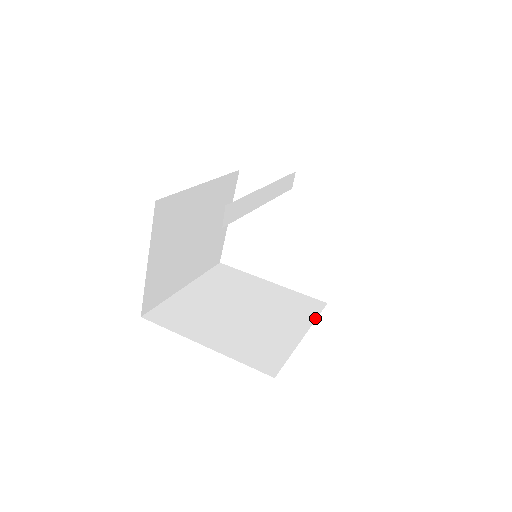
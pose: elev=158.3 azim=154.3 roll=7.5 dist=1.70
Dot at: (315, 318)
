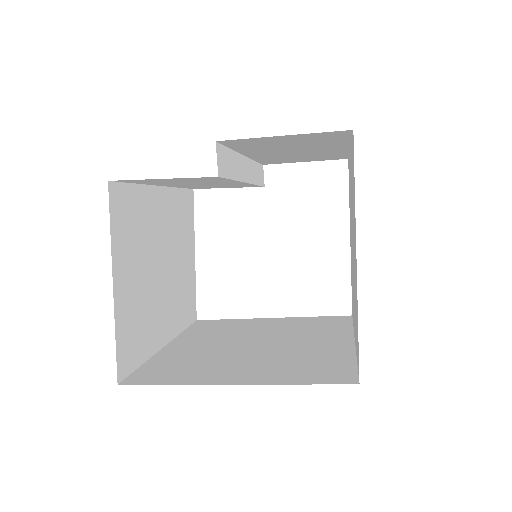
Dot at: (351, 327)
